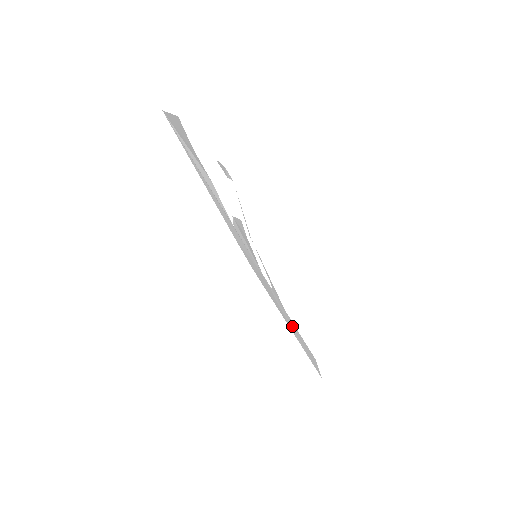
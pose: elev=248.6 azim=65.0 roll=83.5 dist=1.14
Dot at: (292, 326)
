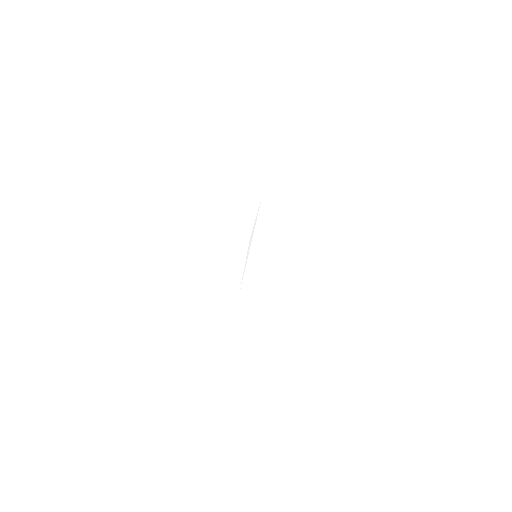
Dot at: occluded
